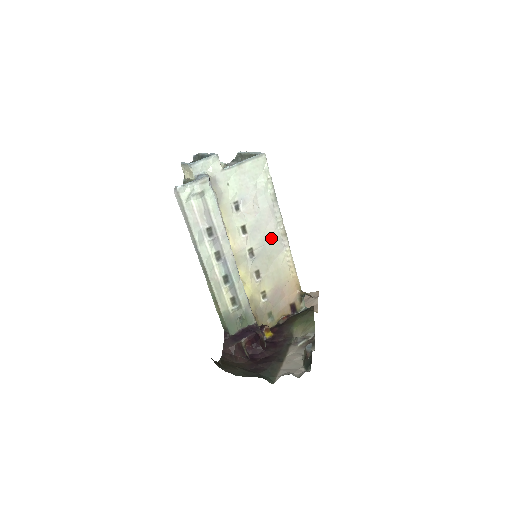
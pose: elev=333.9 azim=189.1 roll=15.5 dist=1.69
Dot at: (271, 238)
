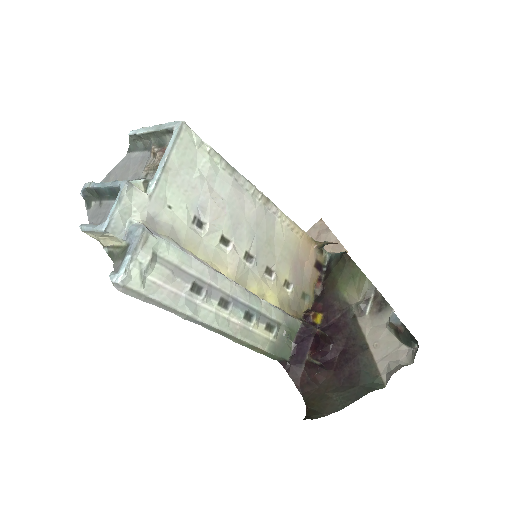
Dot at: (257, 220)
